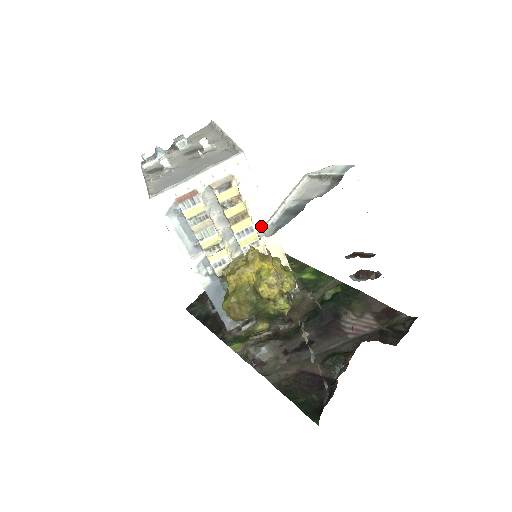
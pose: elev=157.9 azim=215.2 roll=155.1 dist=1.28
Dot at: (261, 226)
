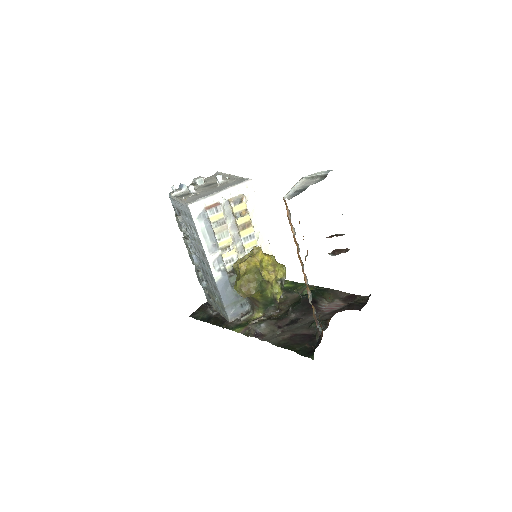
Dot at: (259, 235)
